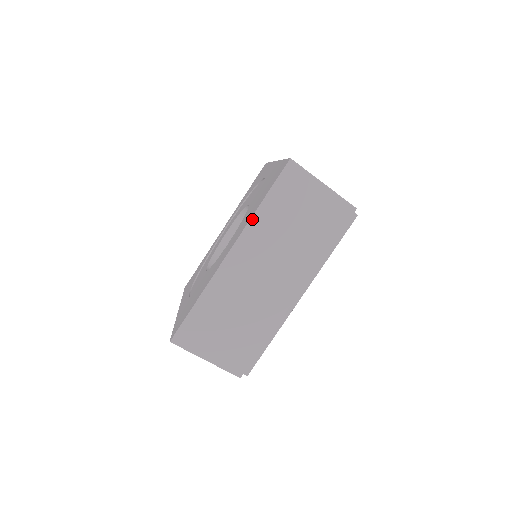
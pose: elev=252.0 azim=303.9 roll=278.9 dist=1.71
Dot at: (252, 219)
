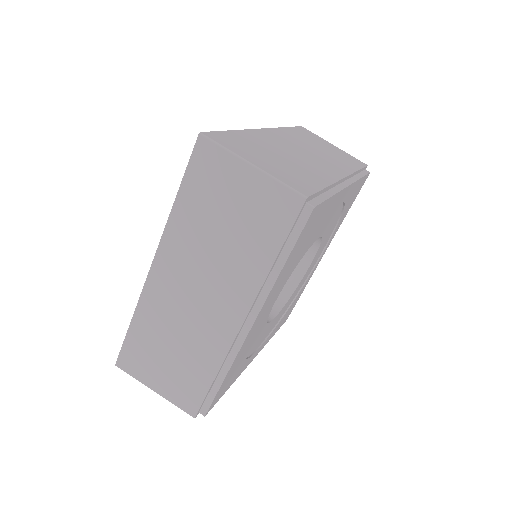
Dot at: (281, 128)
